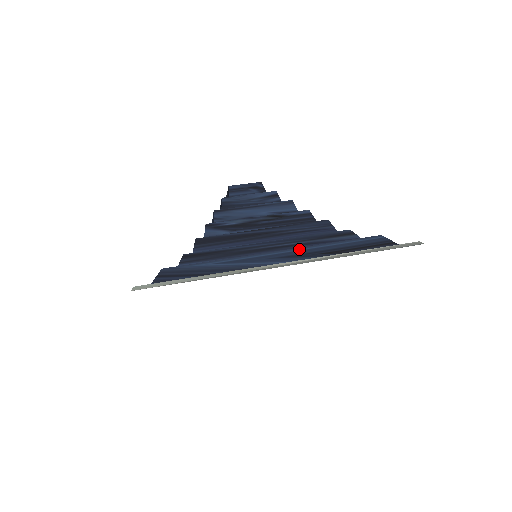
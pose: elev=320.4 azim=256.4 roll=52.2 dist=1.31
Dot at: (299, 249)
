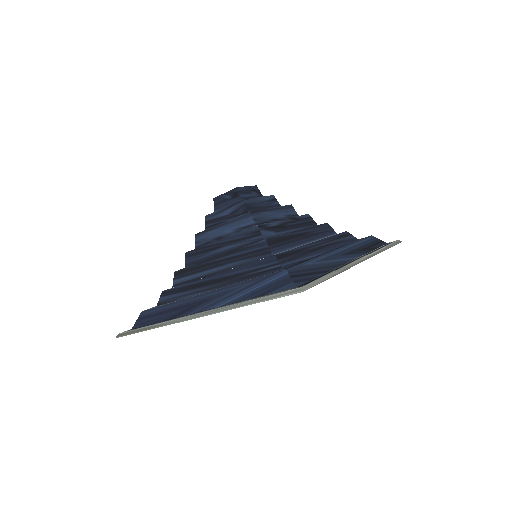
Dot at: (346, 247)
